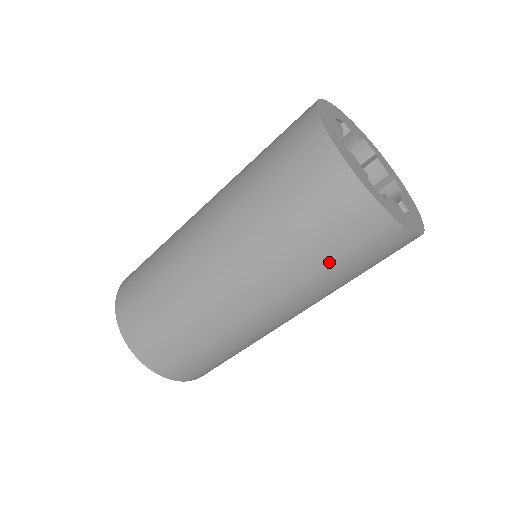
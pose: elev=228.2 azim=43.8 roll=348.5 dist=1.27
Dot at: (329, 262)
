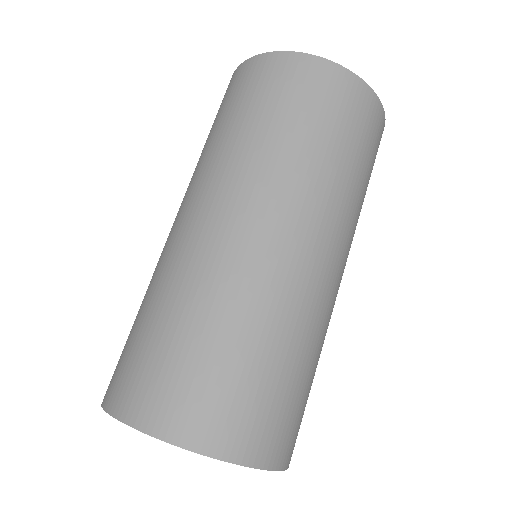
Dot at: (328, 140)
